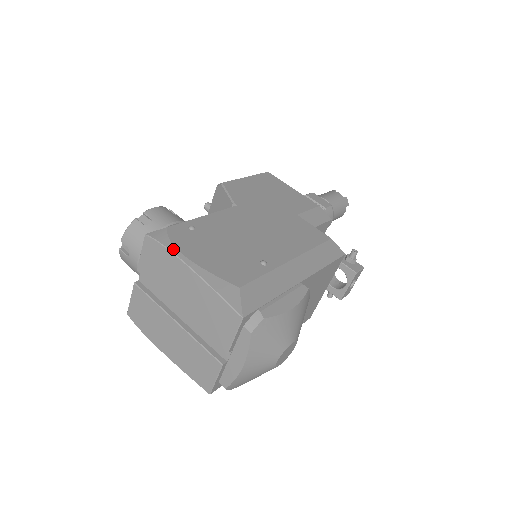
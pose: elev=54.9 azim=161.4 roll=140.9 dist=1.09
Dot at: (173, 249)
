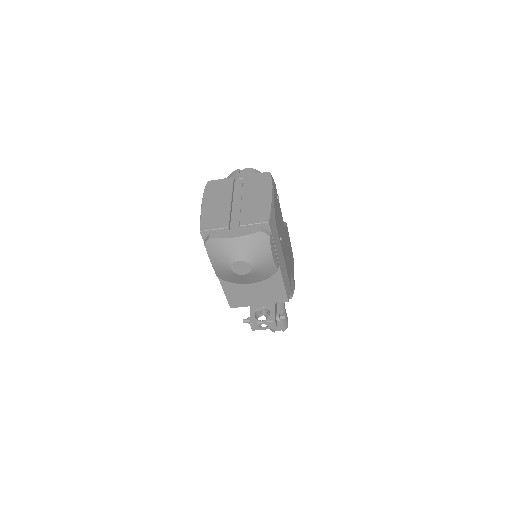
Dot at: (273, 185)
